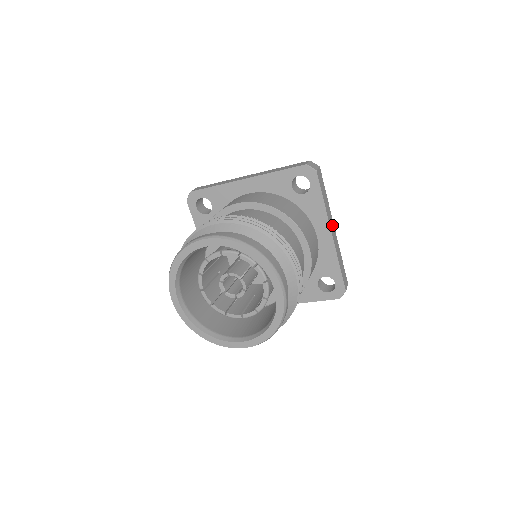
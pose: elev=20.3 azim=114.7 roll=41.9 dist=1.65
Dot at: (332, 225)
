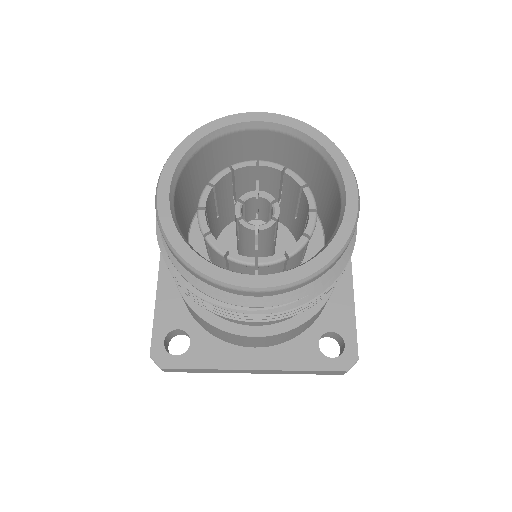
Dot at: occluded
